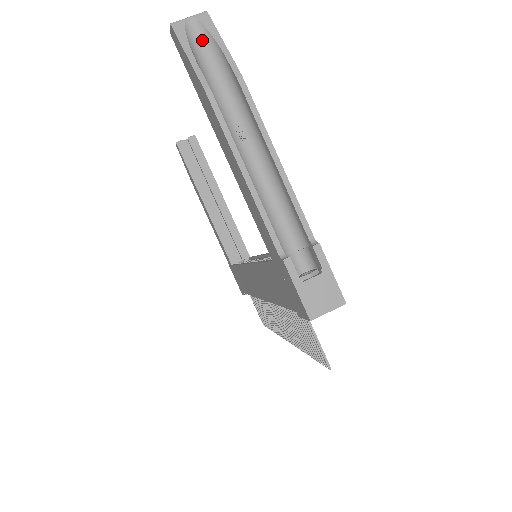
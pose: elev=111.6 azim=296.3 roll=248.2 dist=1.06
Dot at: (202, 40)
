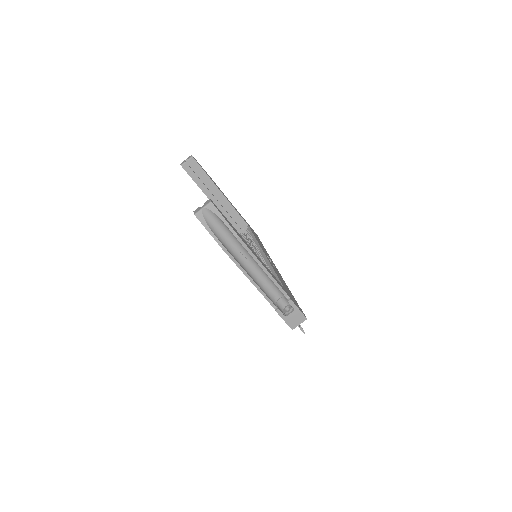
Dot at: (213, 217)
